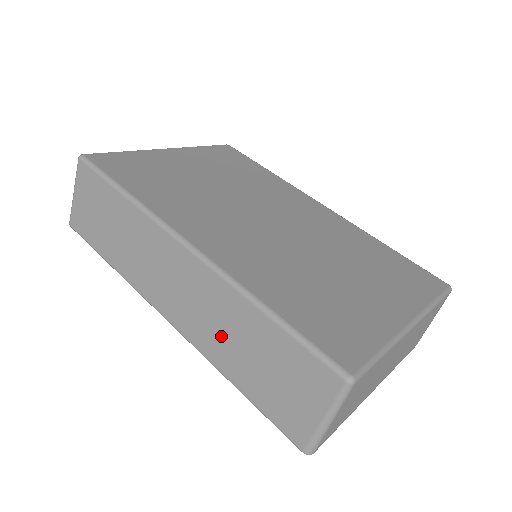
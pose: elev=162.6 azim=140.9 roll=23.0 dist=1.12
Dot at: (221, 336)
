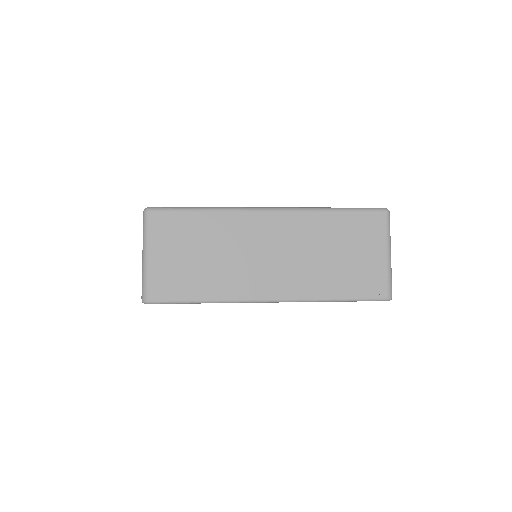
Dot at: occluded
